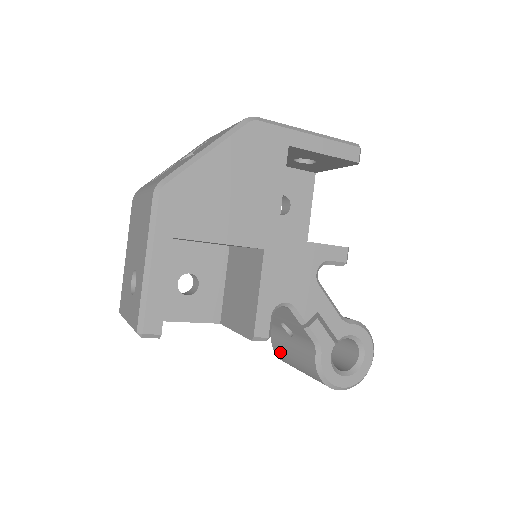
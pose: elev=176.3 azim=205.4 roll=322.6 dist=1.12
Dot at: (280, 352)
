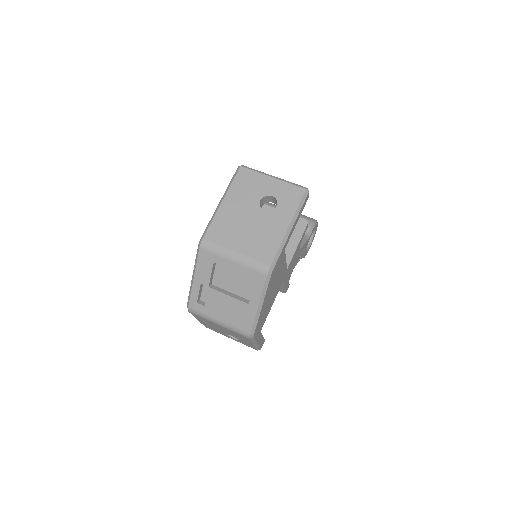
Dot at: occluded
